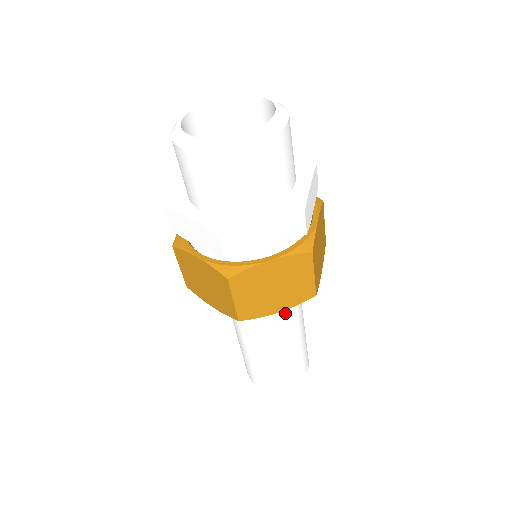
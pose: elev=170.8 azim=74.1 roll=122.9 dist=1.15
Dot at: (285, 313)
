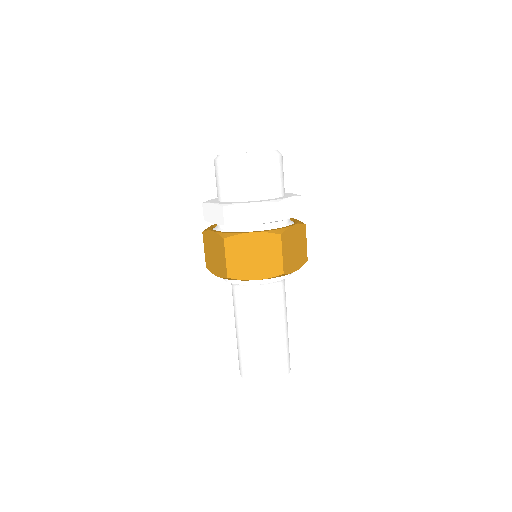
Dot at: occluded
